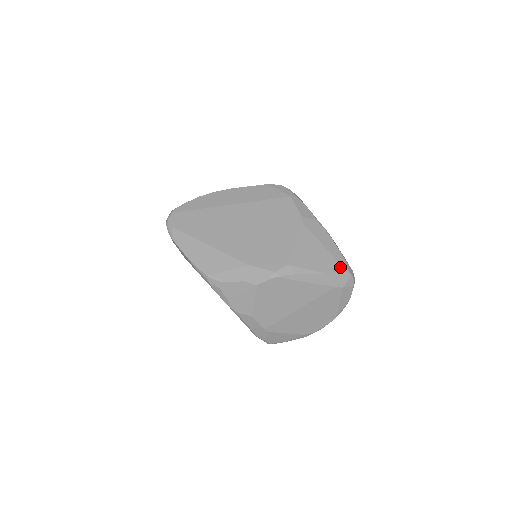
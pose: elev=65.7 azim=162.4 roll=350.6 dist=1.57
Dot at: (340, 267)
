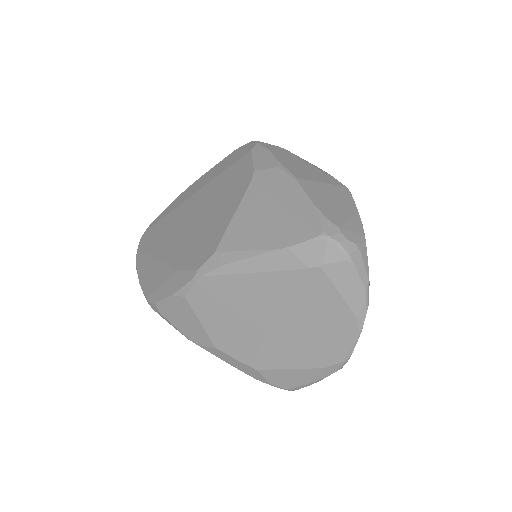
Dot at: (305, 229)
